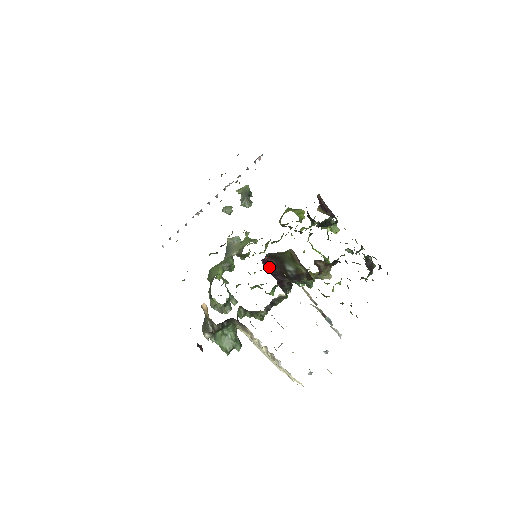
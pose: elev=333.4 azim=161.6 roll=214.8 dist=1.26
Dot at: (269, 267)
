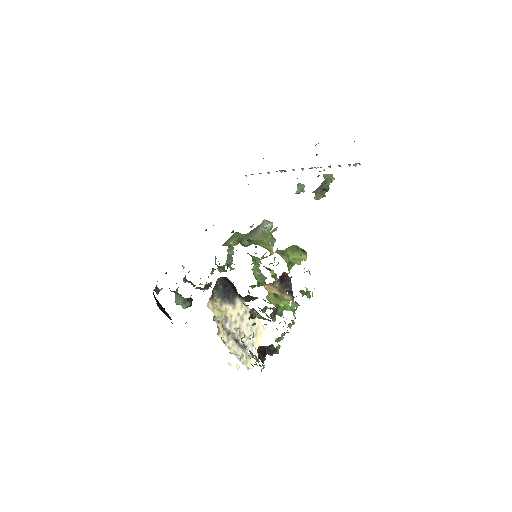
Dot at: (229, 282)
